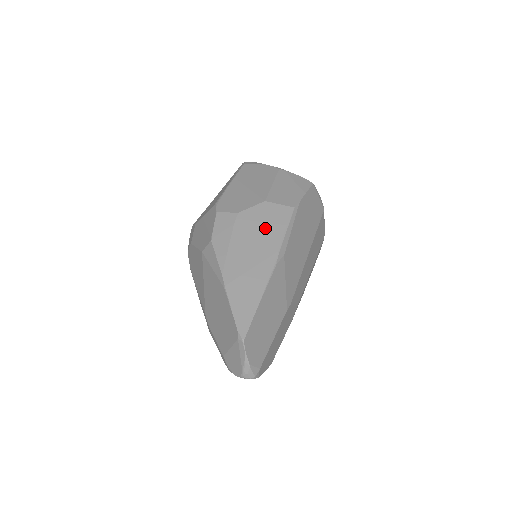
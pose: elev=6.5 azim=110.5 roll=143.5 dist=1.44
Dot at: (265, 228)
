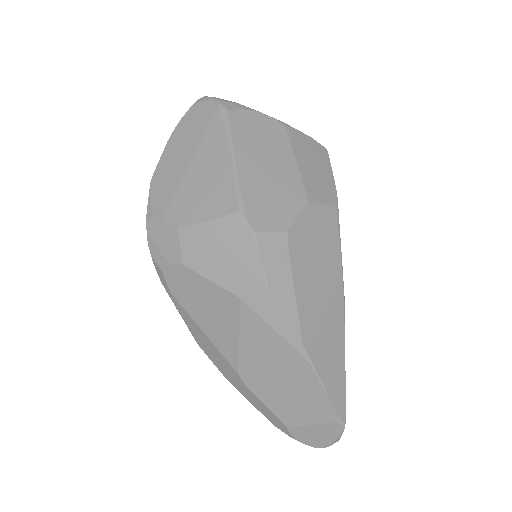
Dot at: (322, 249)
